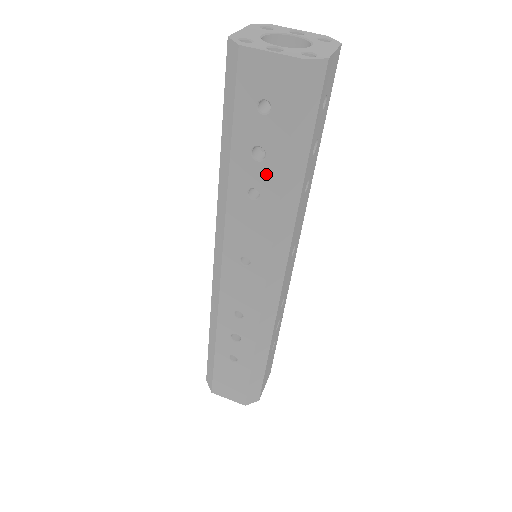
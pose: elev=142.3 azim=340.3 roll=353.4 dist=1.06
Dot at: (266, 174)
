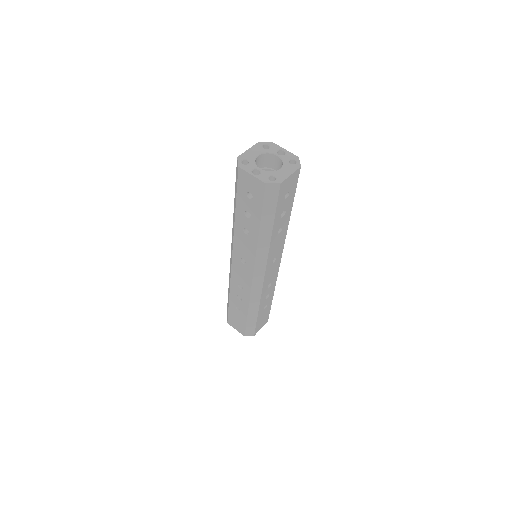
Dot at: (251, 225)
